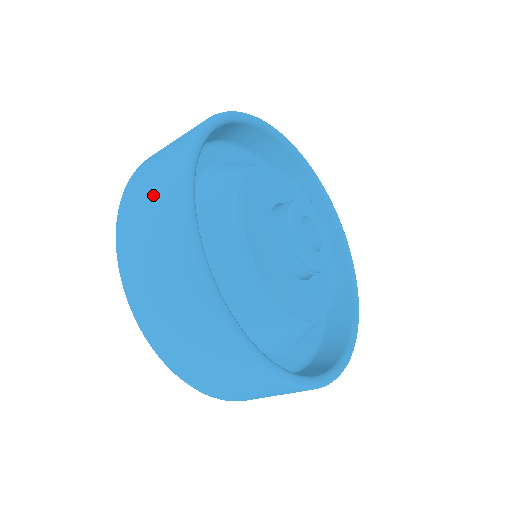
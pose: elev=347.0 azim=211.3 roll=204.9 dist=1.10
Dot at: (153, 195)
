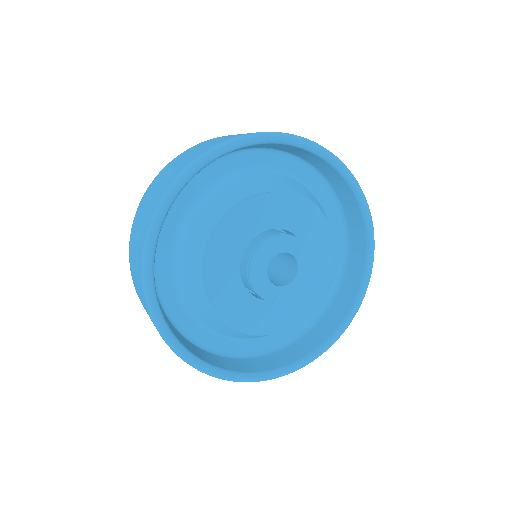
Dot at: (147, 209)
